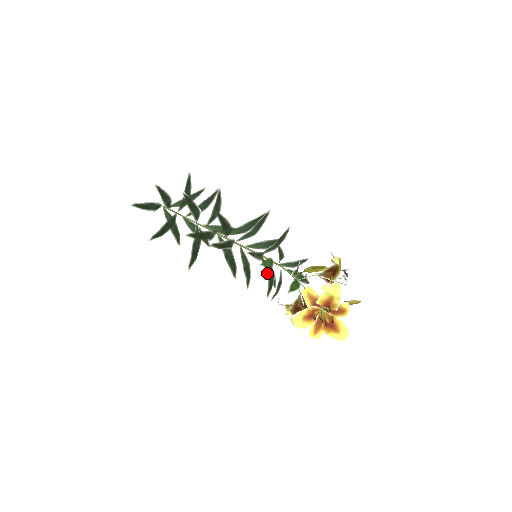
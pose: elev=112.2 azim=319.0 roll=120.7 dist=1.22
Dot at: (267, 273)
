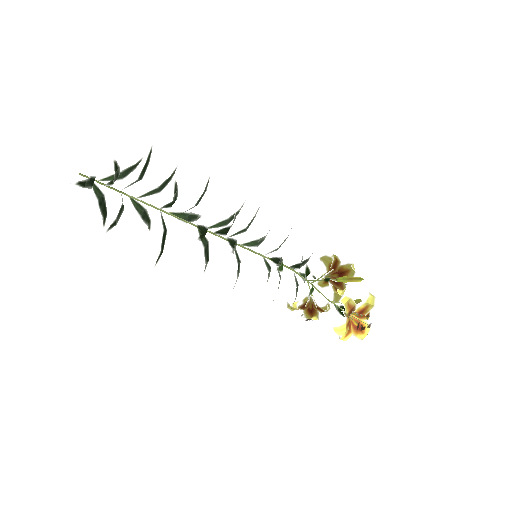
Dot at: (268, 274)
